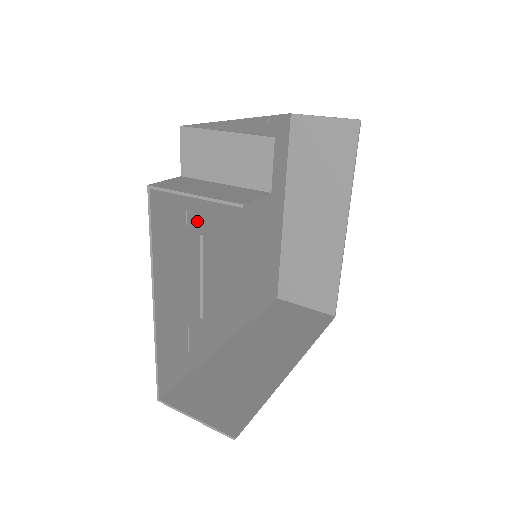
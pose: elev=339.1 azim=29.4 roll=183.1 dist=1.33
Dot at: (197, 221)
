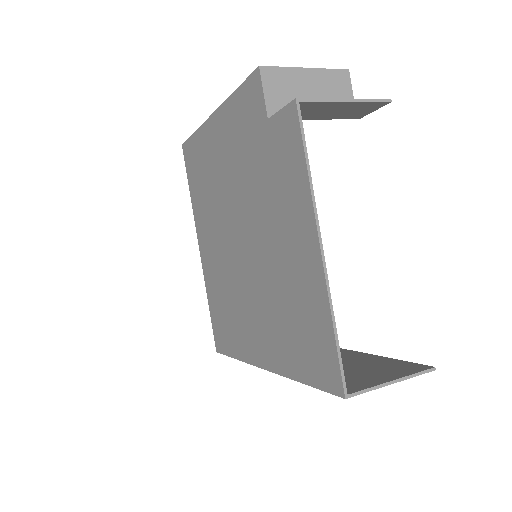
Dot at: (267, 182)
